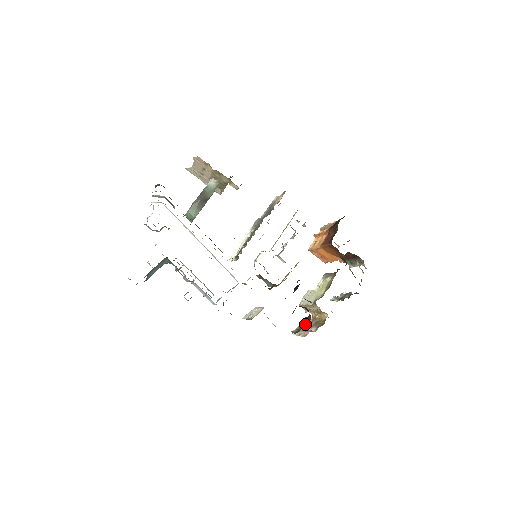
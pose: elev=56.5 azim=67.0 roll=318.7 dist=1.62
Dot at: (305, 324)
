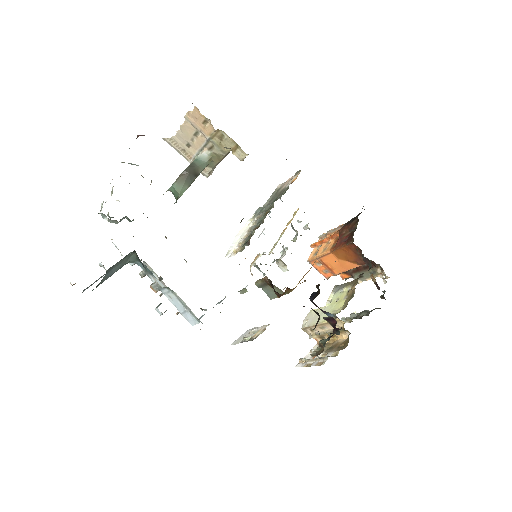
Dot at: (311, 353)
